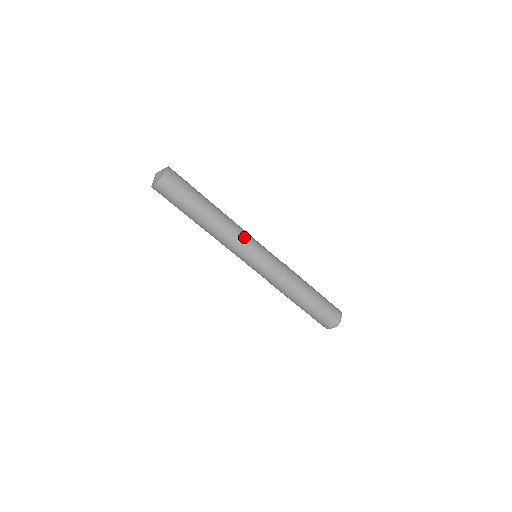
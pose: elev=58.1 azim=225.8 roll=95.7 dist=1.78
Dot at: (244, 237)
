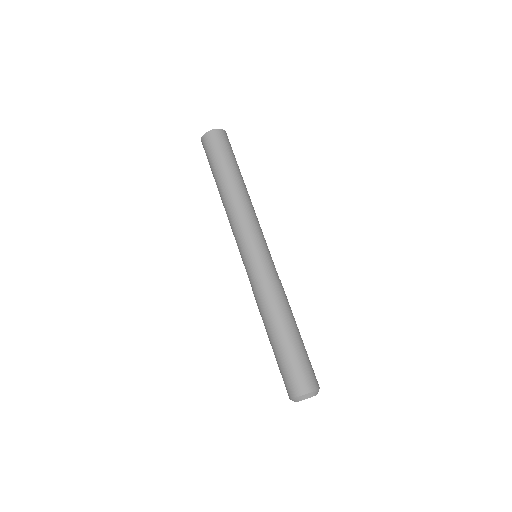
Dot at: (252, 223)
